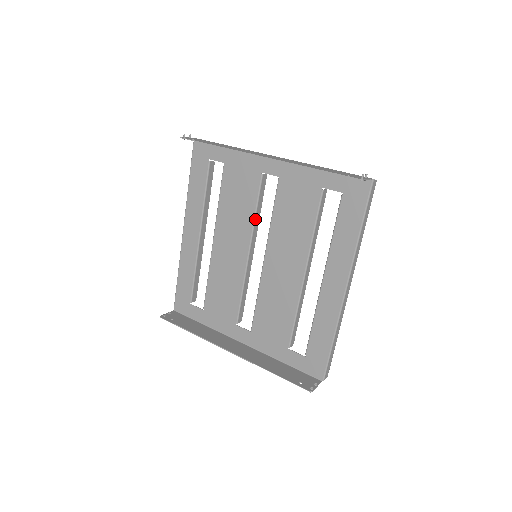
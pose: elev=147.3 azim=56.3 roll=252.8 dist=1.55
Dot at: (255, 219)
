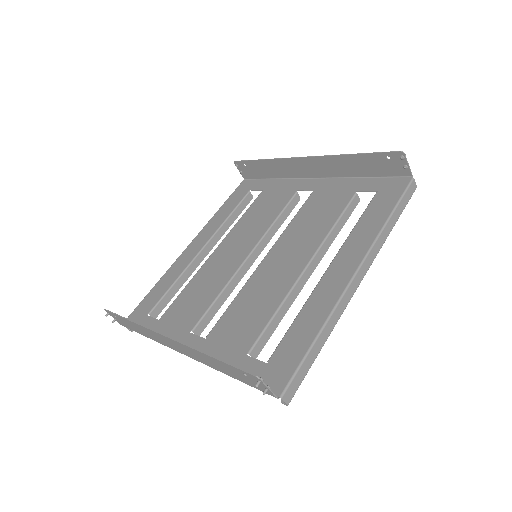
Dot at: (272, 226)
